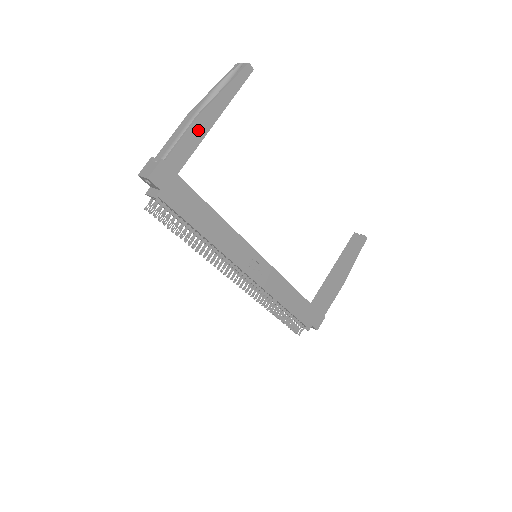
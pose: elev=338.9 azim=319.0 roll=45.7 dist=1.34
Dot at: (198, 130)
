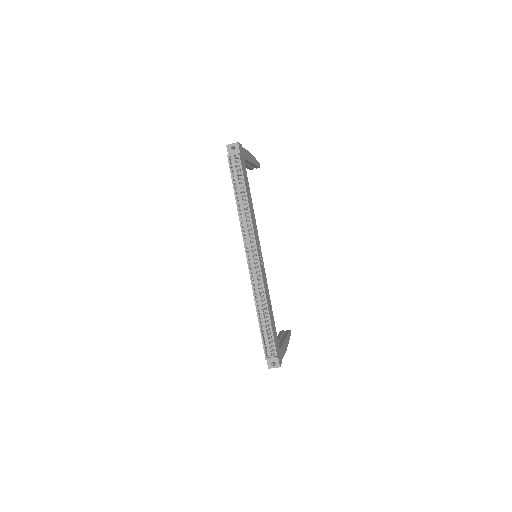
Dot at: (249, 156)
